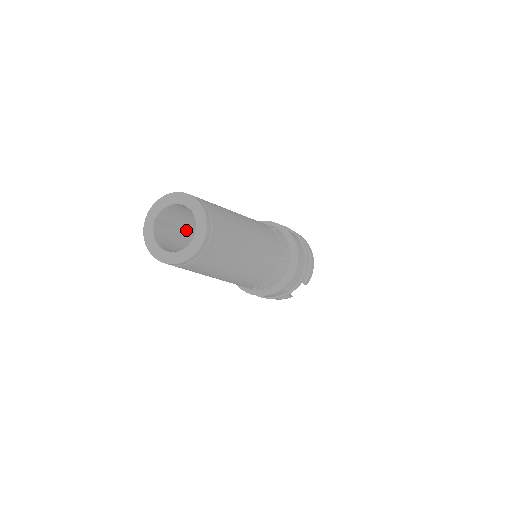
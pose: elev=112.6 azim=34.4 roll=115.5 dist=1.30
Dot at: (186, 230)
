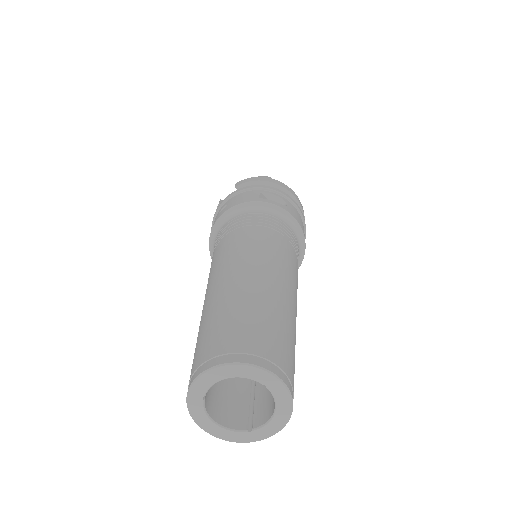
Dot at: occluded
